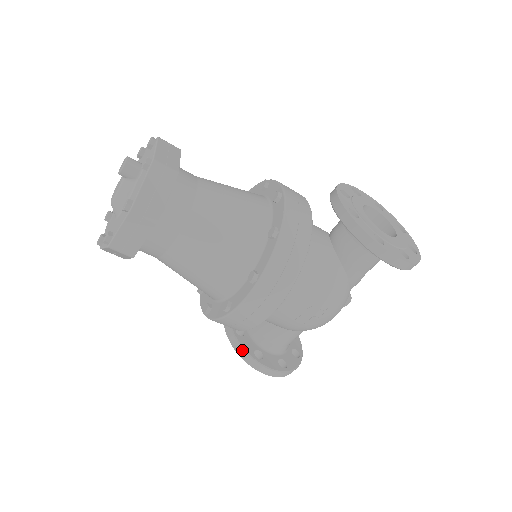
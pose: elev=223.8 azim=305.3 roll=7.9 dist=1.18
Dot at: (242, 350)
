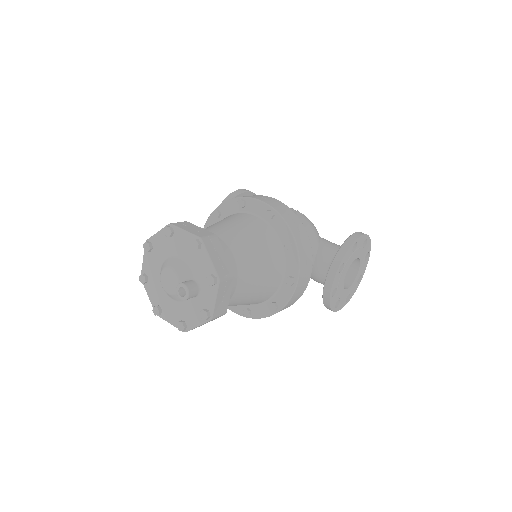
Dot at: occluded
